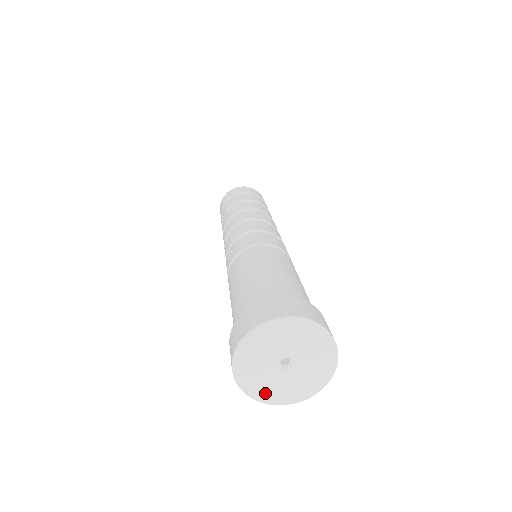
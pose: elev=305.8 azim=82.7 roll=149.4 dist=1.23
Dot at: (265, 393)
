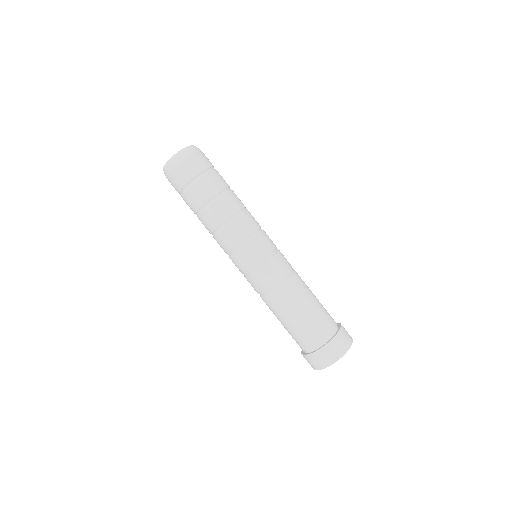
Dot at: occluded
